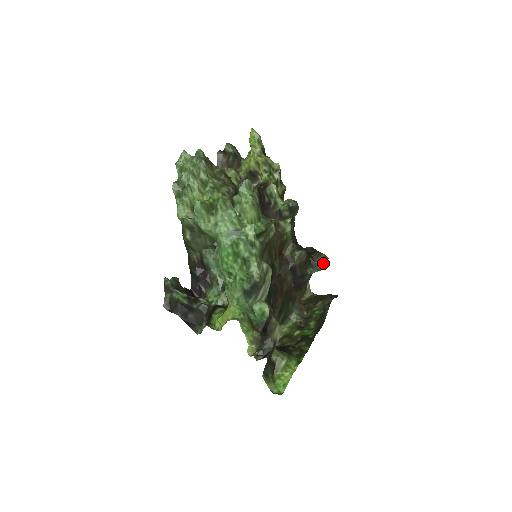
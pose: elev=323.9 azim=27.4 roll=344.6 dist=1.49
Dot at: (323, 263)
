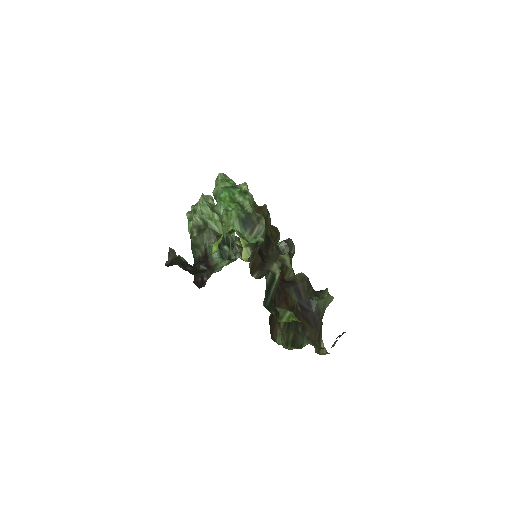
Dot at: (327, 289)
